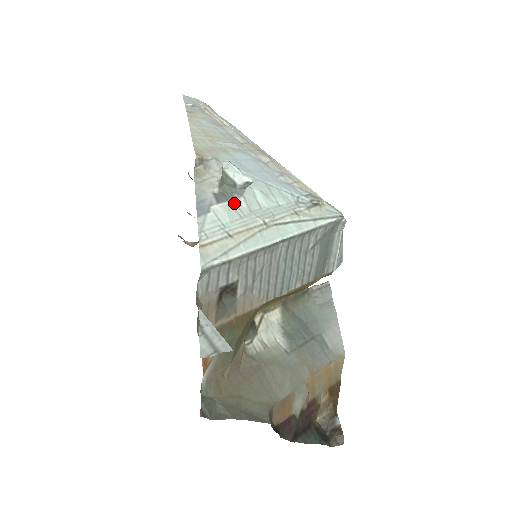
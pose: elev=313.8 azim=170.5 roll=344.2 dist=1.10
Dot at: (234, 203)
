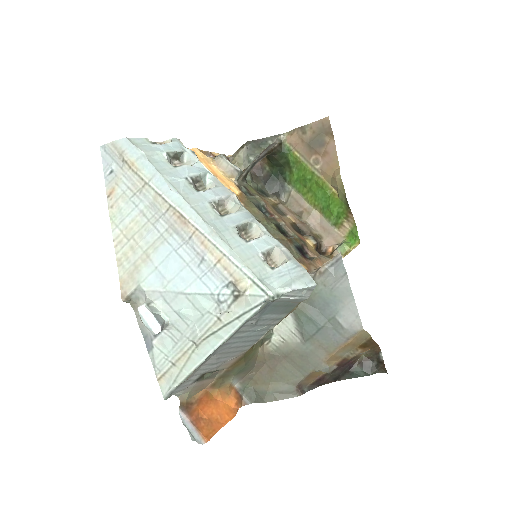
Dot at: (166, 331)
